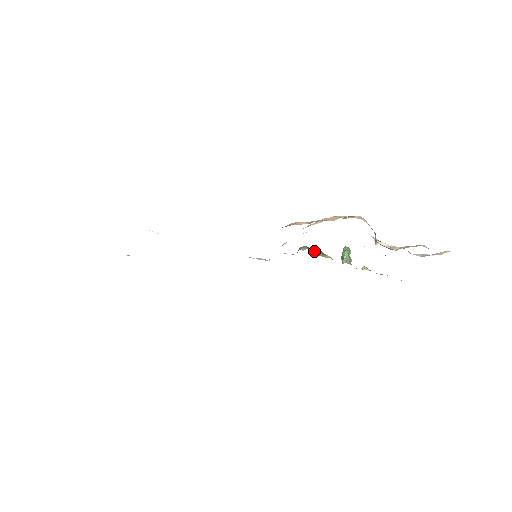
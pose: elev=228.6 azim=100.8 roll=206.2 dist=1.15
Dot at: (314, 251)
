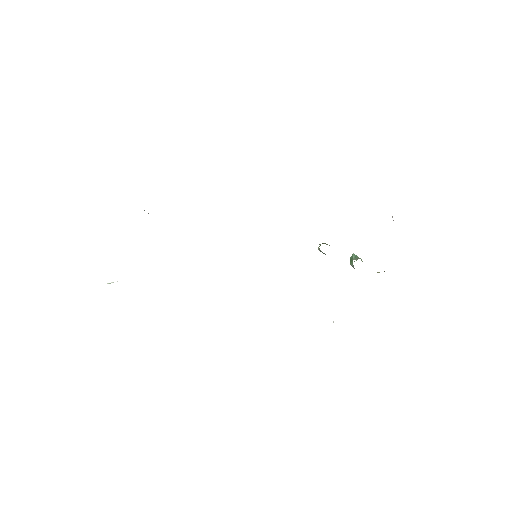
Dot at: (319, 246)
